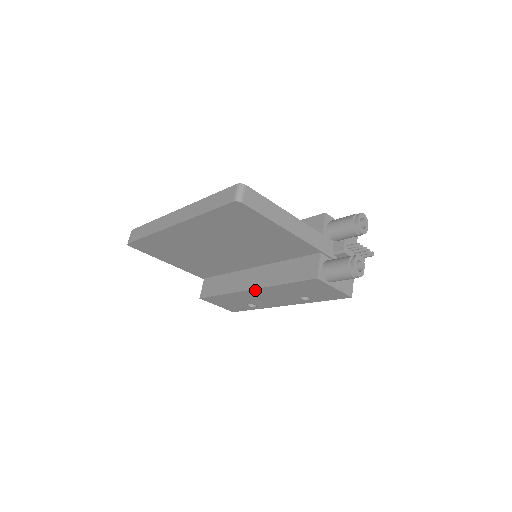
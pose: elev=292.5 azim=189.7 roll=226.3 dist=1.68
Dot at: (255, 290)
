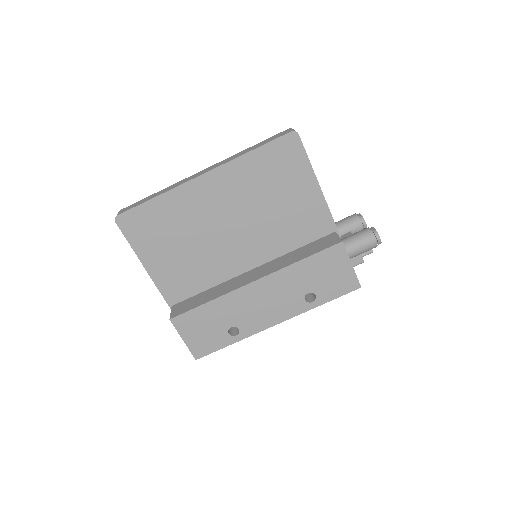
Dot at: (260, 282)
